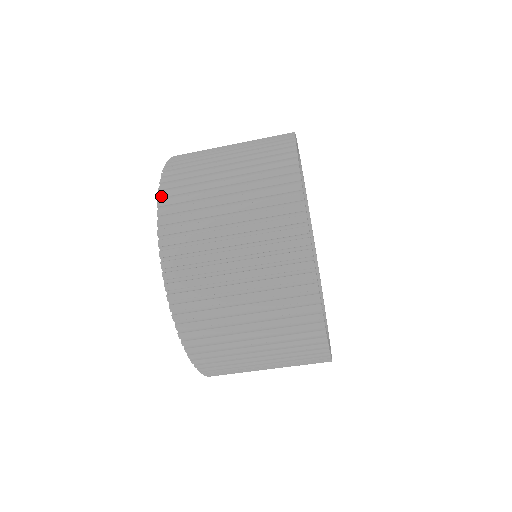
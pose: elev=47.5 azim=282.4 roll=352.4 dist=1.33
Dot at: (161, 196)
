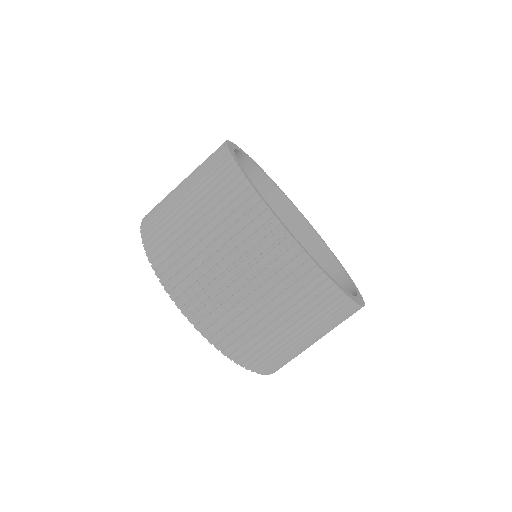
Dot at: occluded
